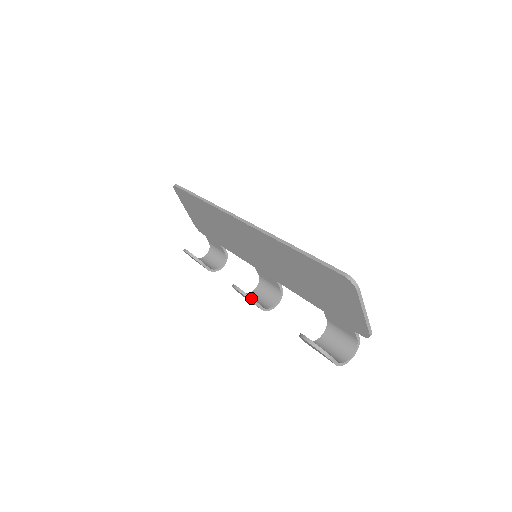
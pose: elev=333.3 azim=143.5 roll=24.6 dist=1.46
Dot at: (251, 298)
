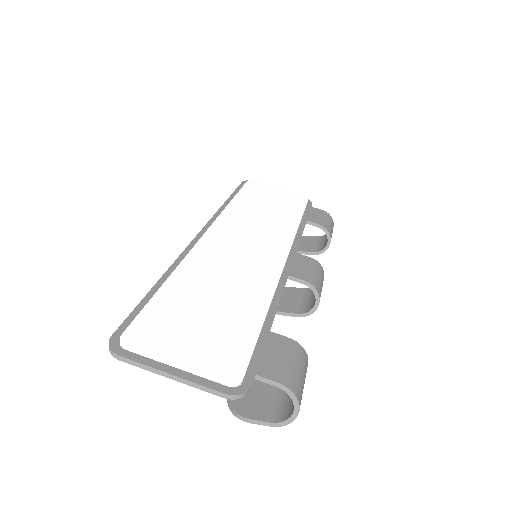
Dot at: occluded
